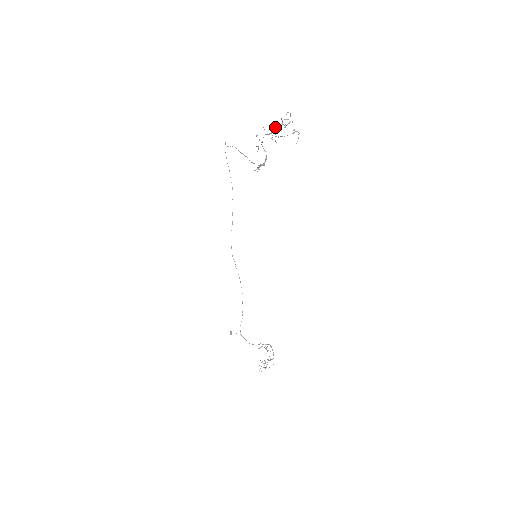
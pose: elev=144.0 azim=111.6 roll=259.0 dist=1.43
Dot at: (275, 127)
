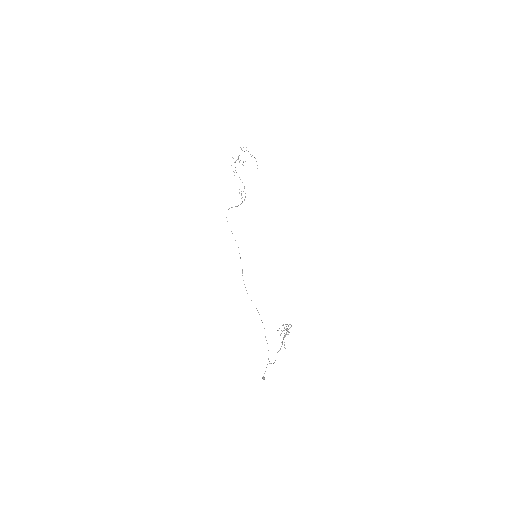
Dot at: occluded
